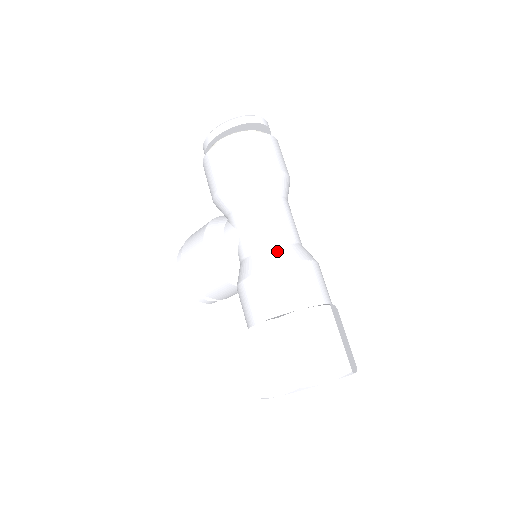
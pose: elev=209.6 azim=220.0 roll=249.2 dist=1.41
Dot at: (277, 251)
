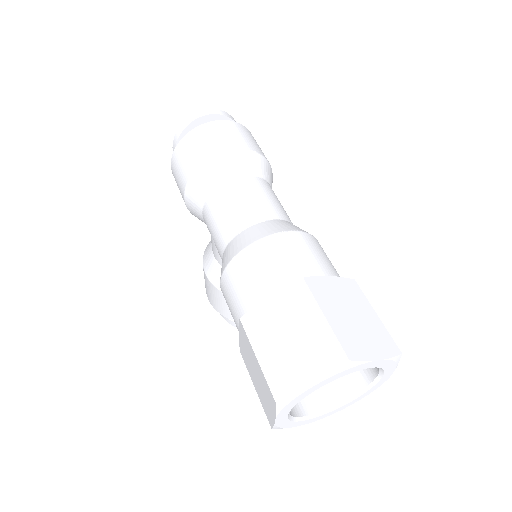
Dot at: (237, 239)
